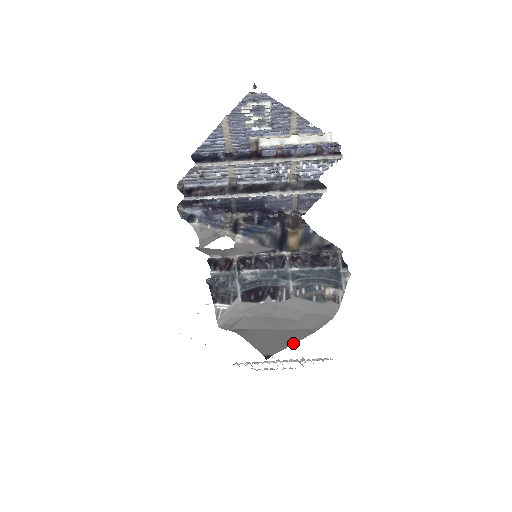
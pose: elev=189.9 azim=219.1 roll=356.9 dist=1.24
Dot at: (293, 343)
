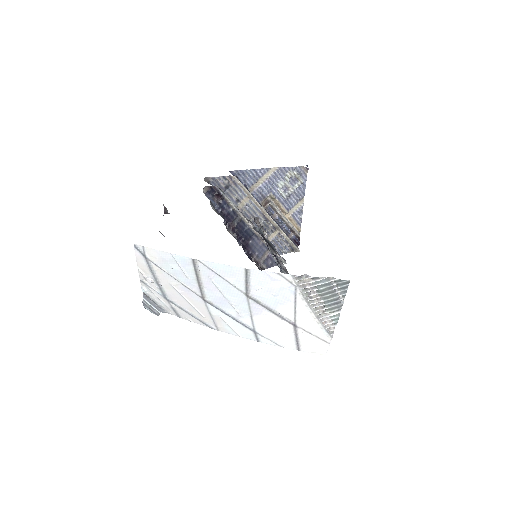
Dot at: occluded
